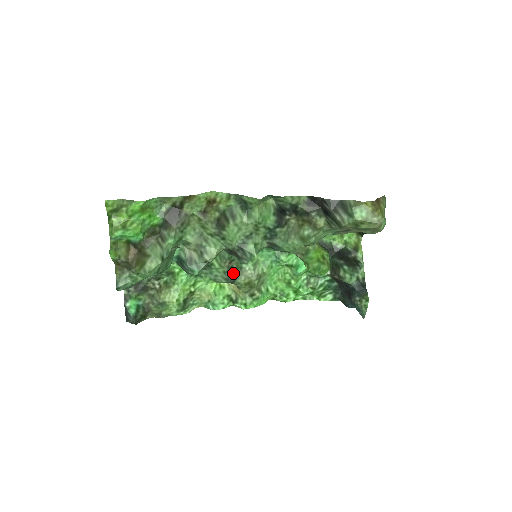
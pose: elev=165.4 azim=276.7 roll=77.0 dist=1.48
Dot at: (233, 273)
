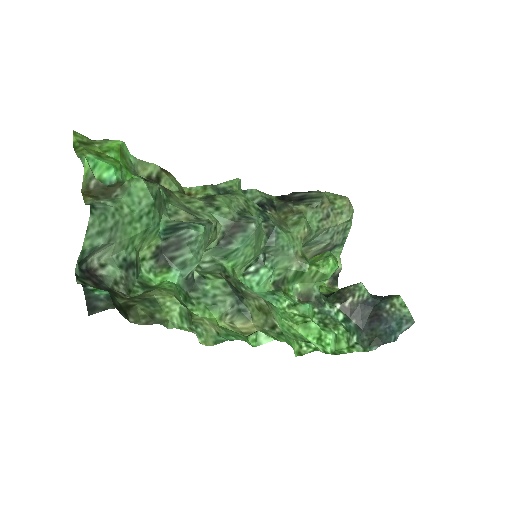
Dot at: (236, 289)
